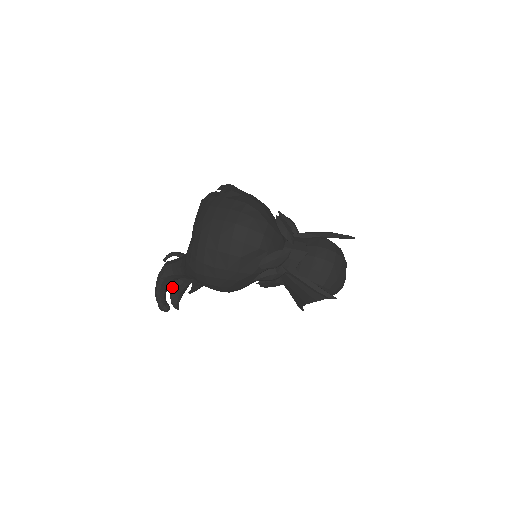
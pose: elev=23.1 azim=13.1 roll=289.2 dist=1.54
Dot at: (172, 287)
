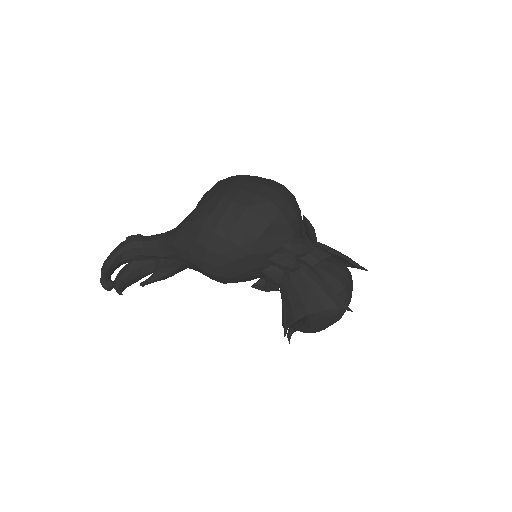
Dot at: (124, 269)
